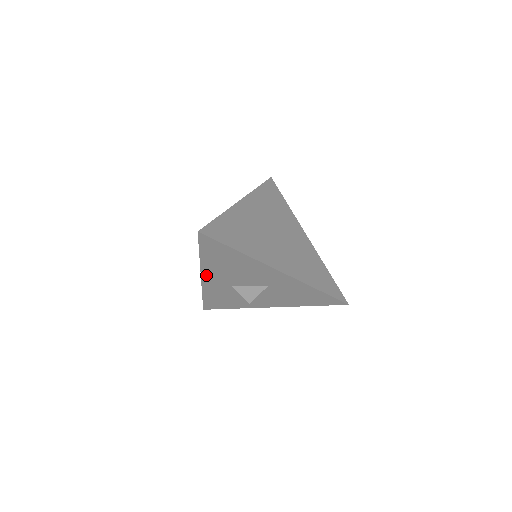
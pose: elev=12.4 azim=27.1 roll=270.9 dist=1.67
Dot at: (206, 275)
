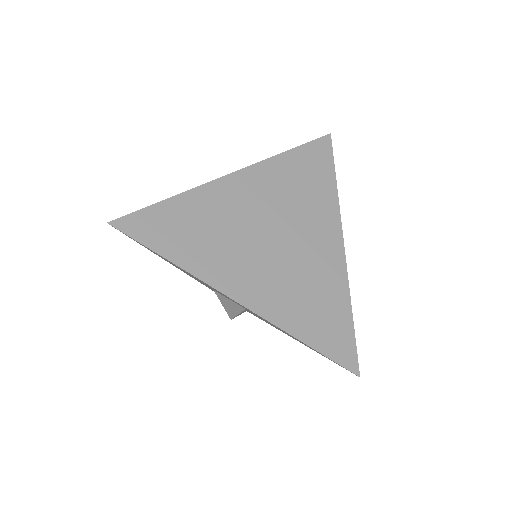
Dot at: (178, 268)
